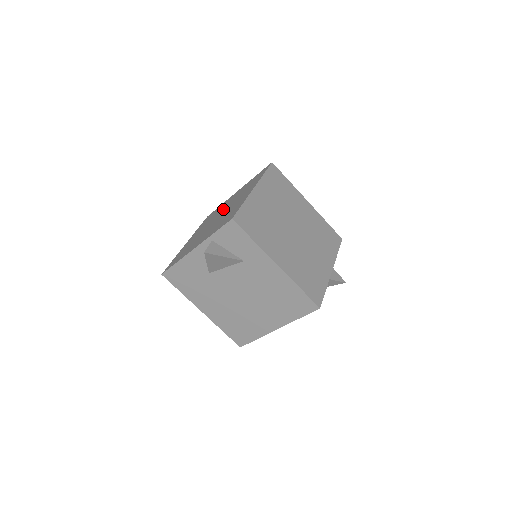
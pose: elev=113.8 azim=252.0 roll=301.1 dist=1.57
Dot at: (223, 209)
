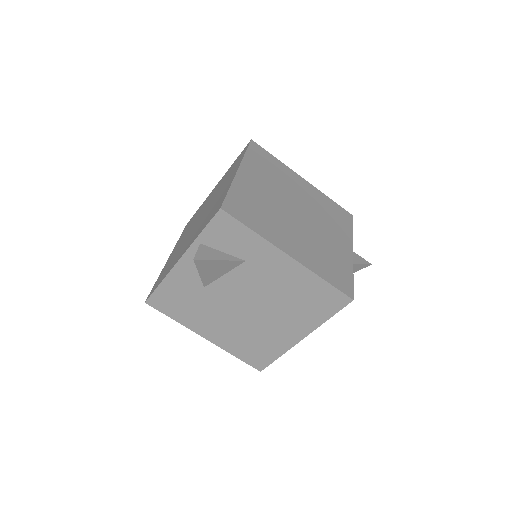
Dot at: (204, 208)
